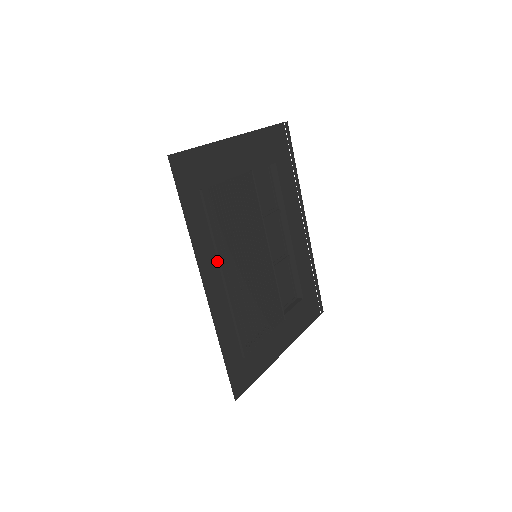
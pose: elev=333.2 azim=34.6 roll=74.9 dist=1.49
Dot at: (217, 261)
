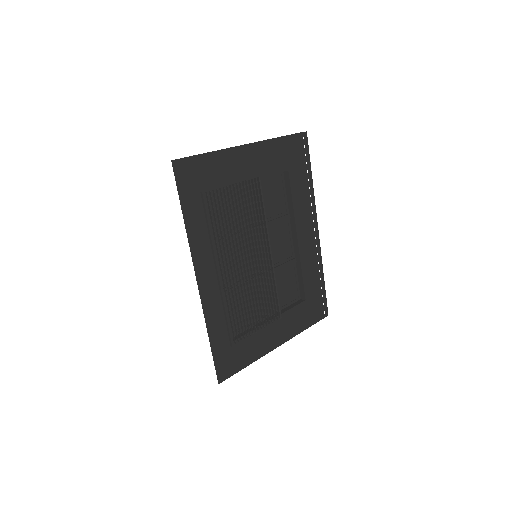
Dot at: (213, 257)
